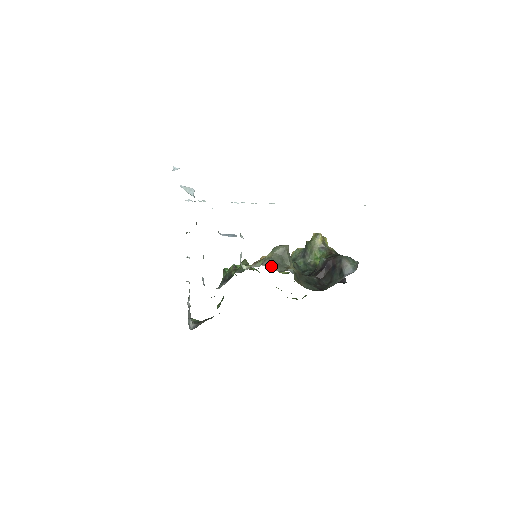
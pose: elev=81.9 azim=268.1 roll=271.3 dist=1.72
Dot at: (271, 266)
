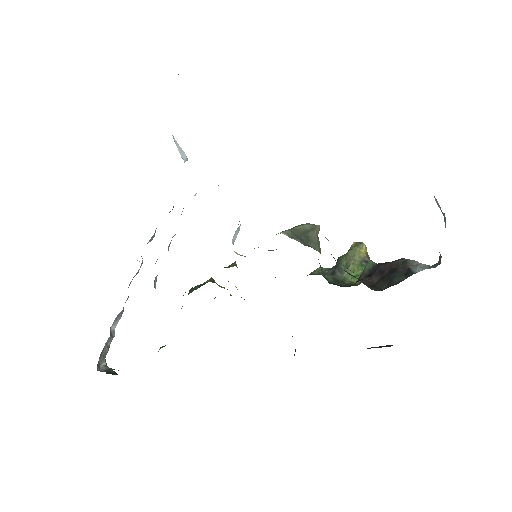
Dot at: (289, 236)
